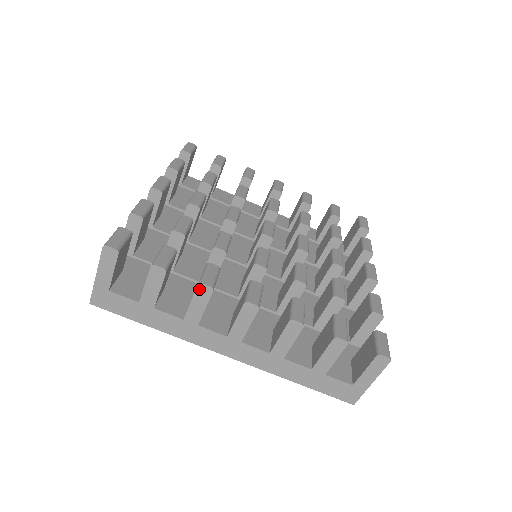
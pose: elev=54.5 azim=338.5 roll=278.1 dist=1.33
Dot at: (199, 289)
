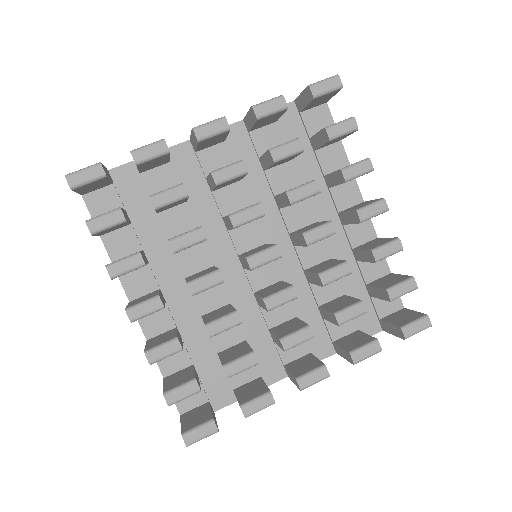
Dot at: (107, 267)
